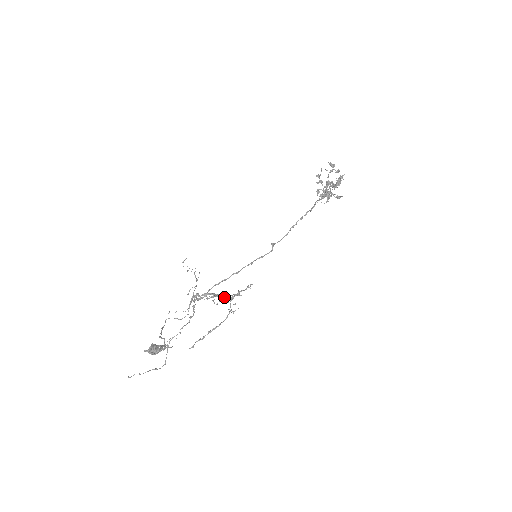
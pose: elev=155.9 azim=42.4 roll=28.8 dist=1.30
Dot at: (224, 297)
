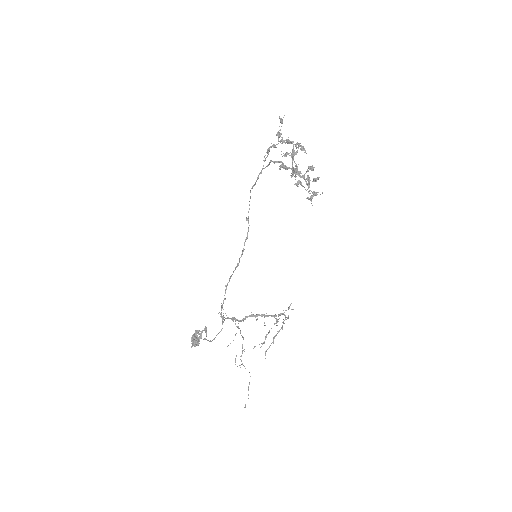
Dot at: (267, 316)
